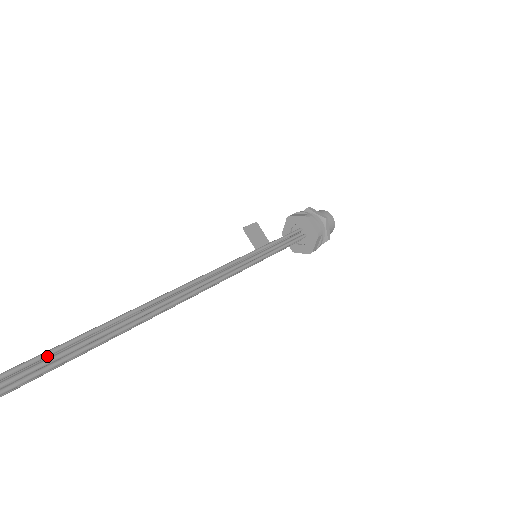
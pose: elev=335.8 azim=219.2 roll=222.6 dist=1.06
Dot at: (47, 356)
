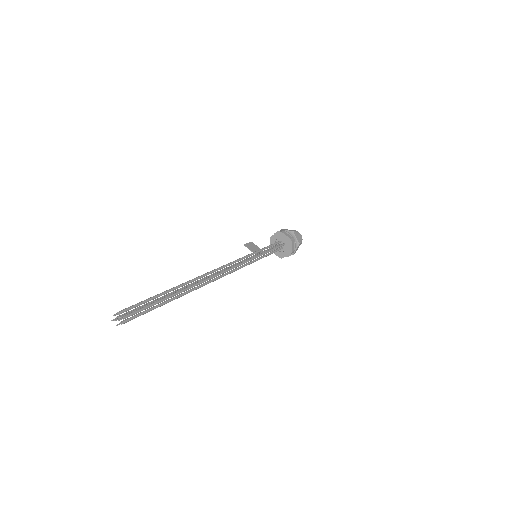
Dot at: (158, 296)
